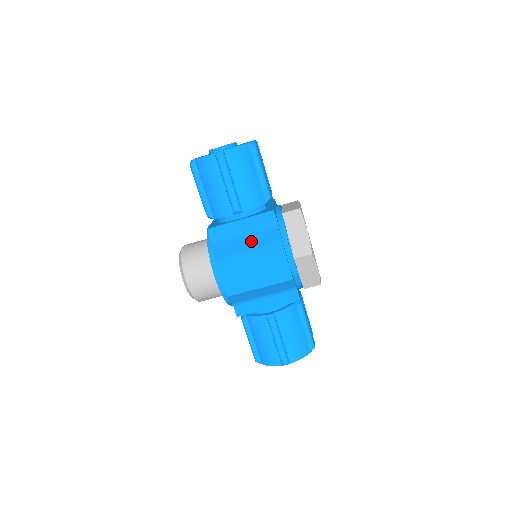
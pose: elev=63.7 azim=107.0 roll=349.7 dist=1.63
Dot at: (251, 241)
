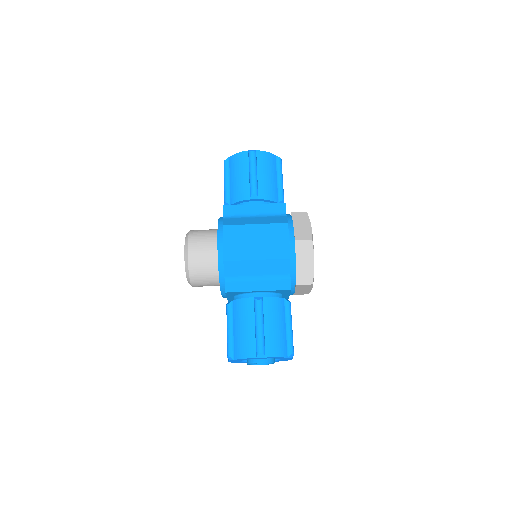
Dot at: (260, 220)
